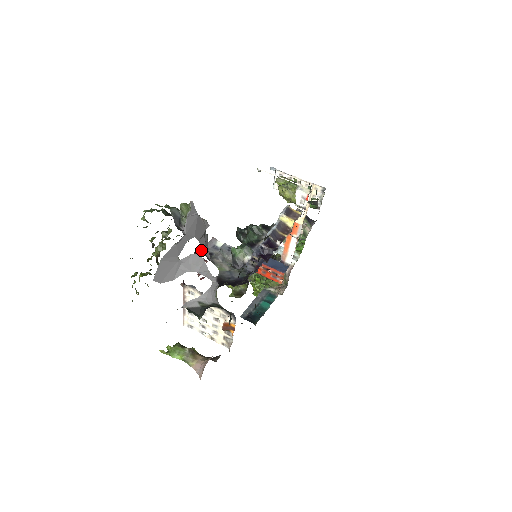
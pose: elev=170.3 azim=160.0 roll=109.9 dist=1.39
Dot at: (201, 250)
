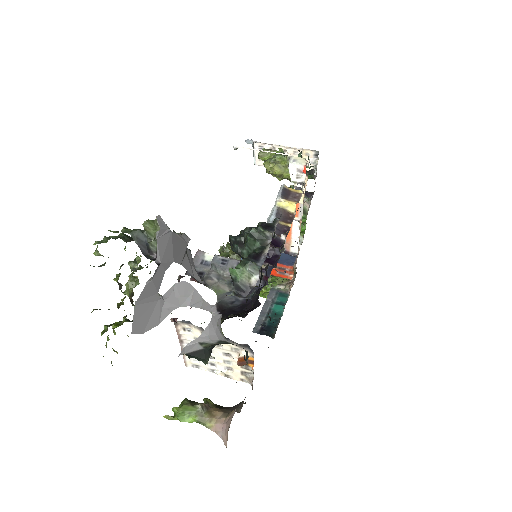
Dot at: (187, 271)
